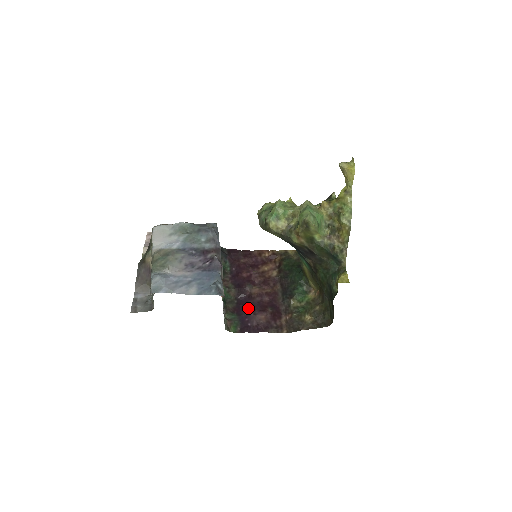
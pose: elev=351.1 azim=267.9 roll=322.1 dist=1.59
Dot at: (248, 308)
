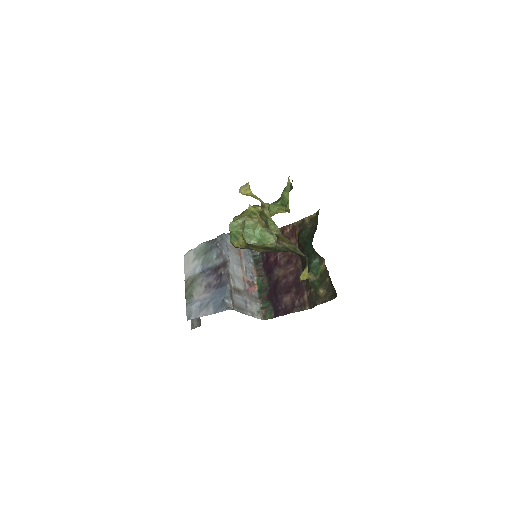
Dot at: (277, 293)
